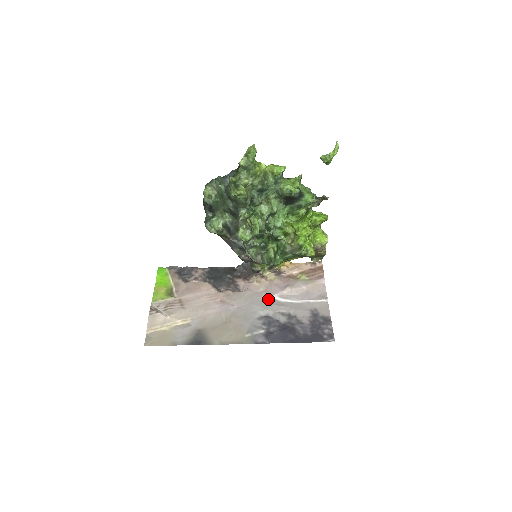
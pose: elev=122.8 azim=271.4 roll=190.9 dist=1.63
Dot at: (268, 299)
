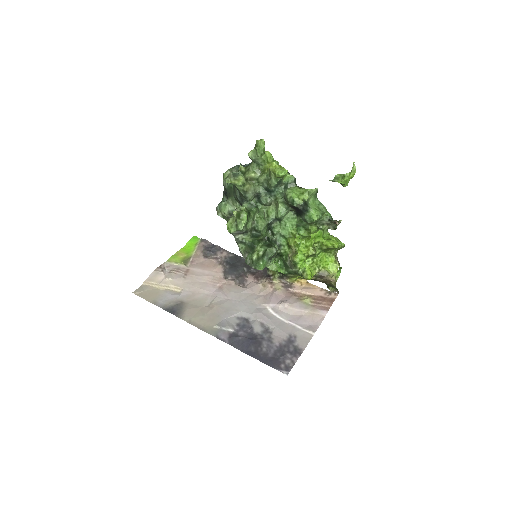
Dot at: (260, 305)
